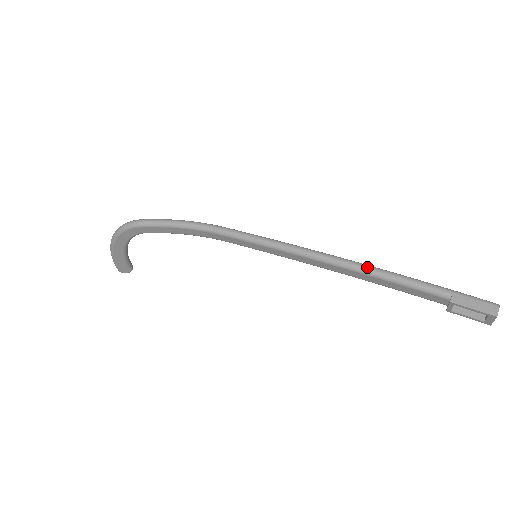
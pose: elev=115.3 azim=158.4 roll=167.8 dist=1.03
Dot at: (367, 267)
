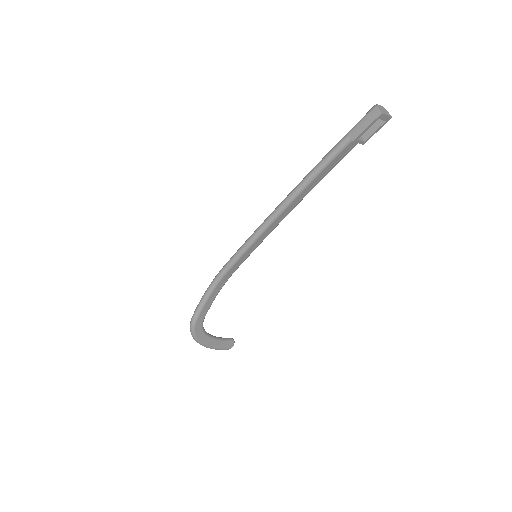
Dot at: (299, 186)
